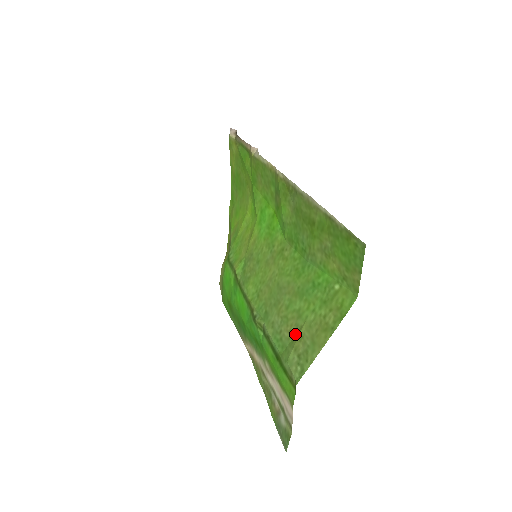
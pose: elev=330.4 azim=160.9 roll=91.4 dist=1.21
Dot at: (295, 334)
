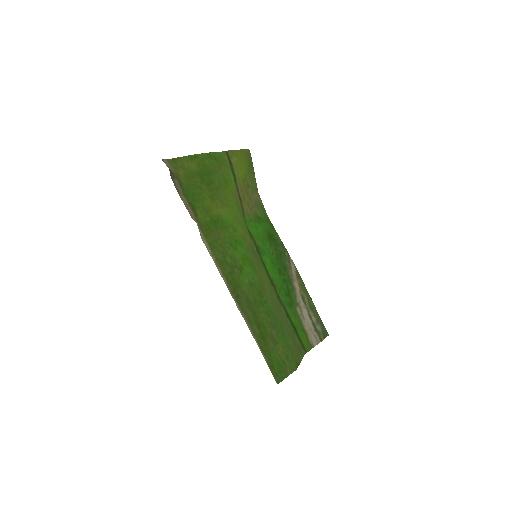
Dot at: (292, 338)
